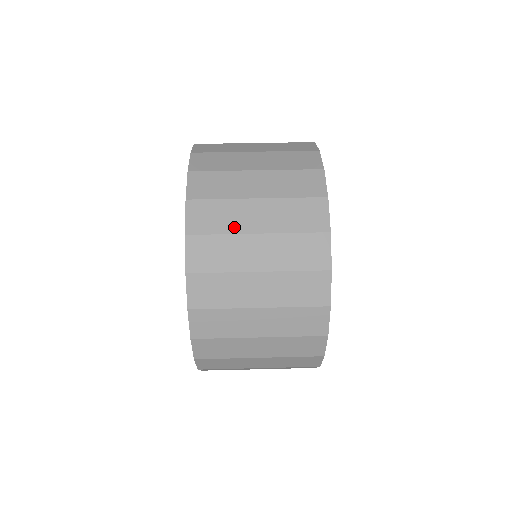
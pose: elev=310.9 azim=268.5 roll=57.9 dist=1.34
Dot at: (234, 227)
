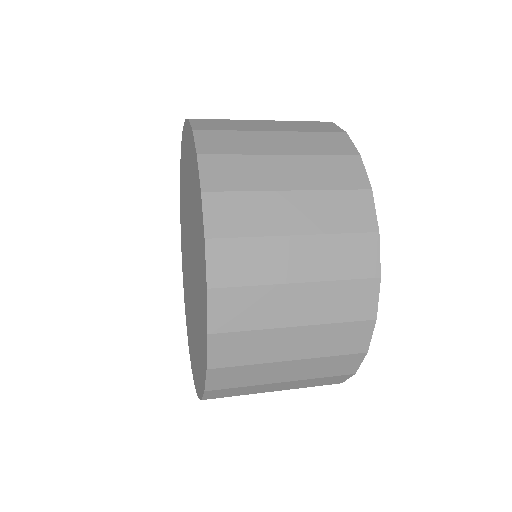
Dot at: (253, 150)
